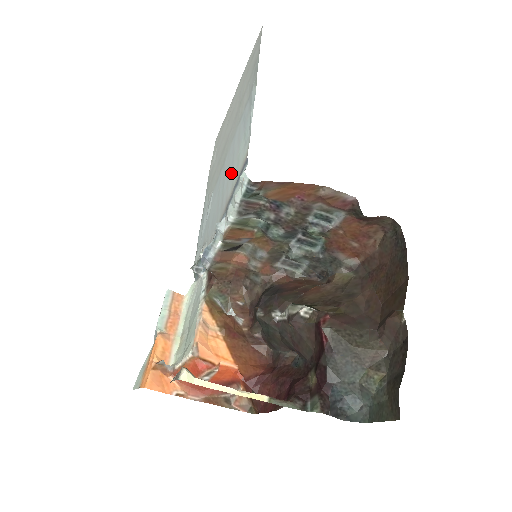
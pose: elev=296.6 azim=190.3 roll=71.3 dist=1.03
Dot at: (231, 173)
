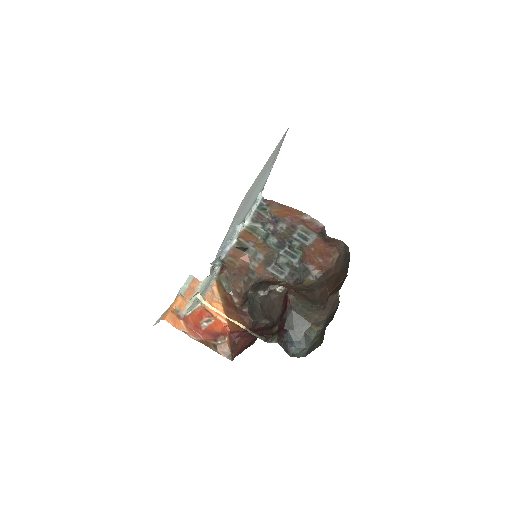
Dot at: (252, 201)
